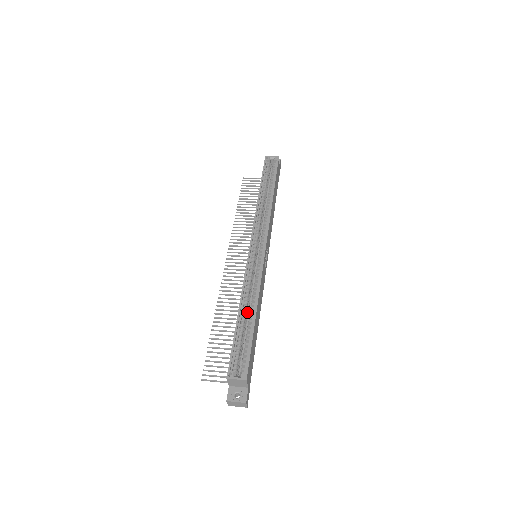
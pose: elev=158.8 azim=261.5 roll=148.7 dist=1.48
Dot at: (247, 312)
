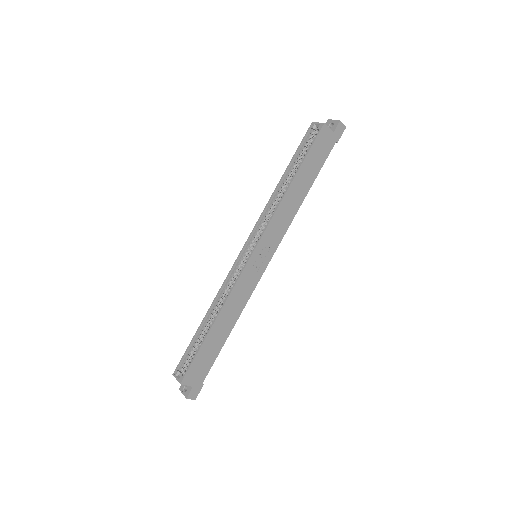
Dot at: occluded
